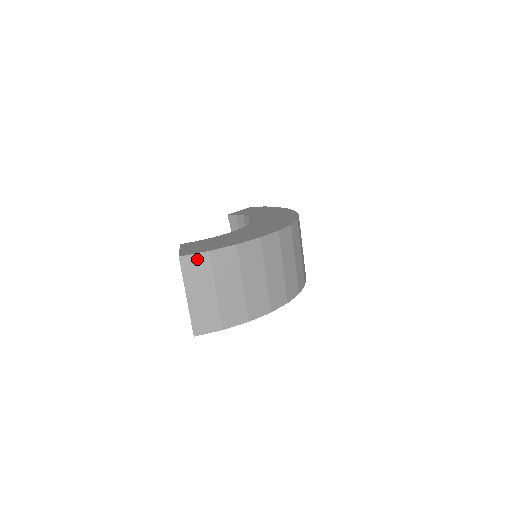
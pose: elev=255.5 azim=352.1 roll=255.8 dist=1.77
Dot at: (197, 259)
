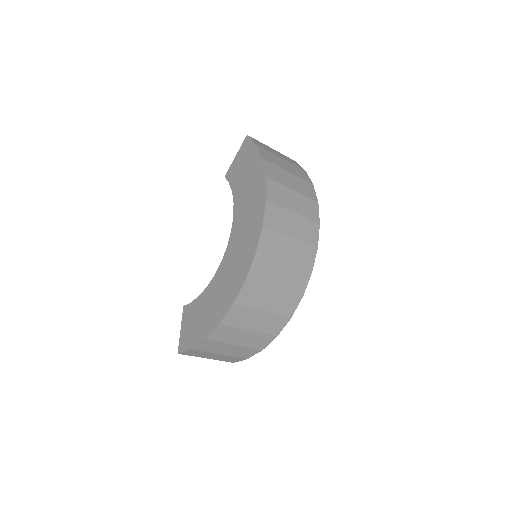
Dot at: (189, 352)
